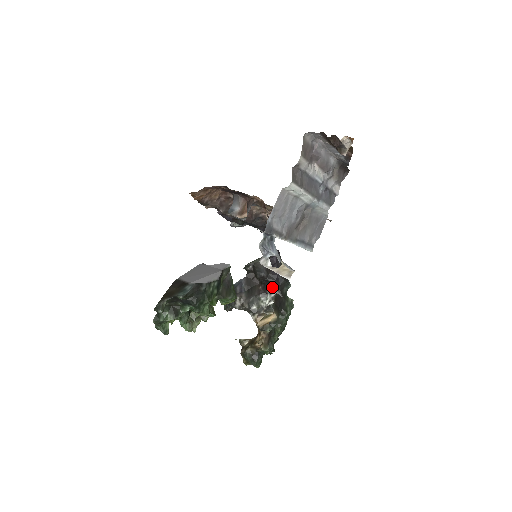
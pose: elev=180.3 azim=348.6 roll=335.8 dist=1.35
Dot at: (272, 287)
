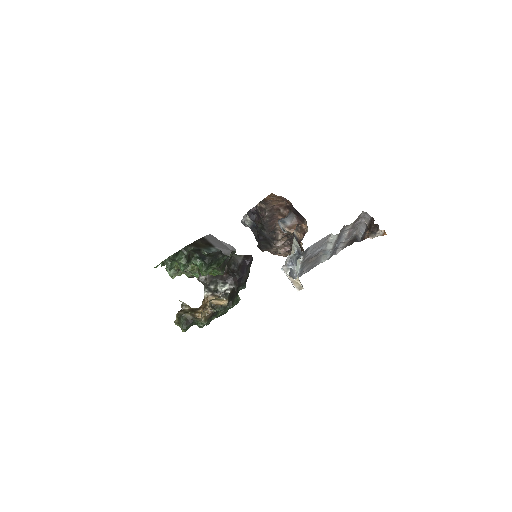
Dot at: (234, 281)
